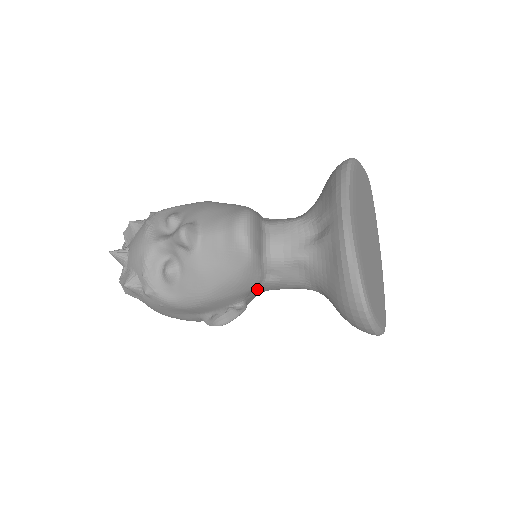
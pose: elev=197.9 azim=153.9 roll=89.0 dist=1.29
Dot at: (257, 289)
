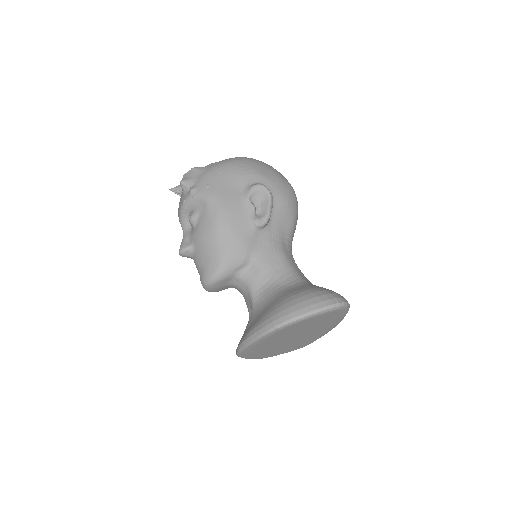
Dot at: occluded
